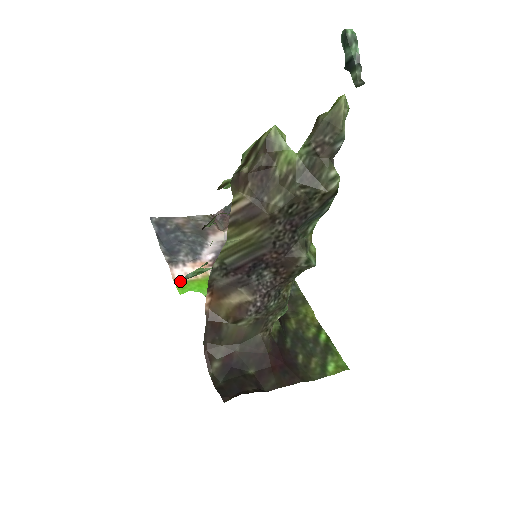
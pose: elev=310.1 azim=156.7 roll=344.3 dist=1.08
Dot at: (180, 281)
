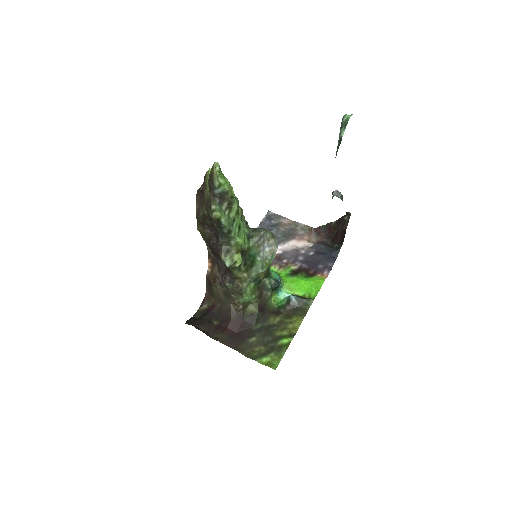
Dot at: occluded
